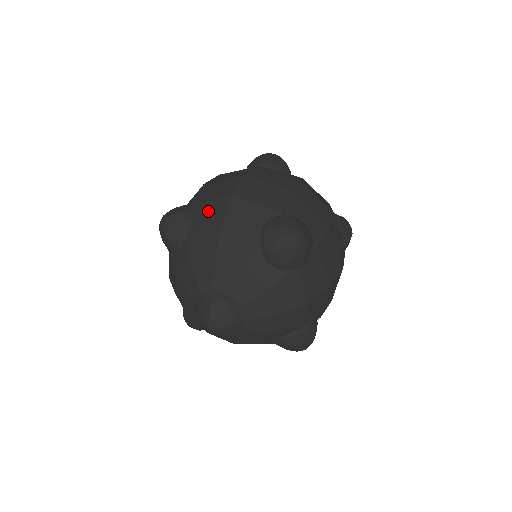
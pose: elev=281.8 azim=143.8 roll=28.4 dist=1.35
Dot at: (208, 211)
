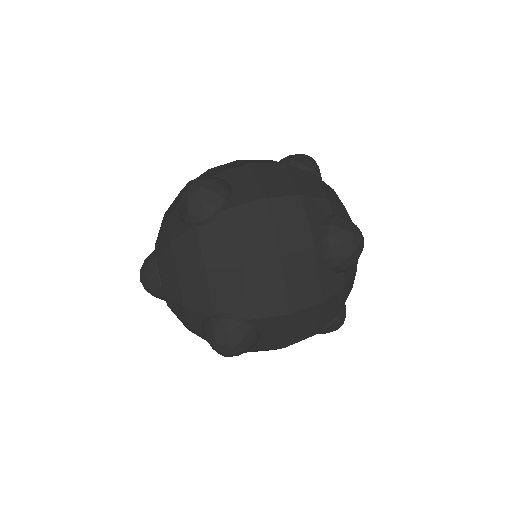
Dot at: (218, 242)
